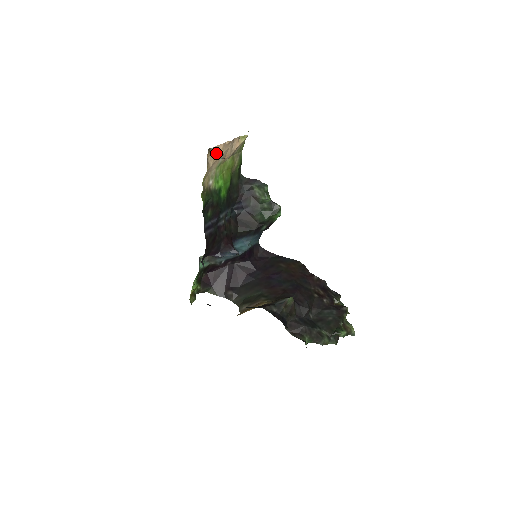
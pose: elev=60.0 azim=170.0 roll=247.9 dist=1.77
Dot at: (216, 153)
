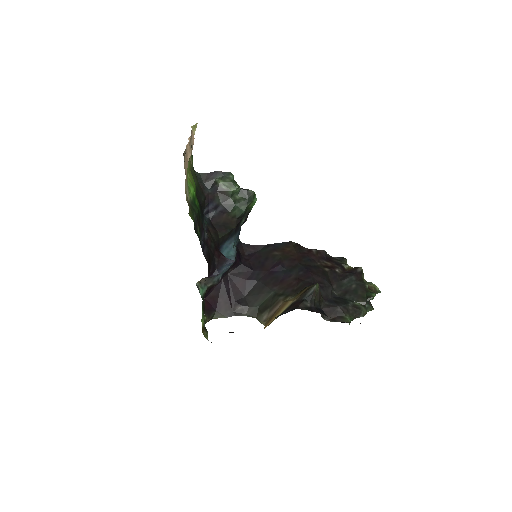
Dot at: (186, 156)
